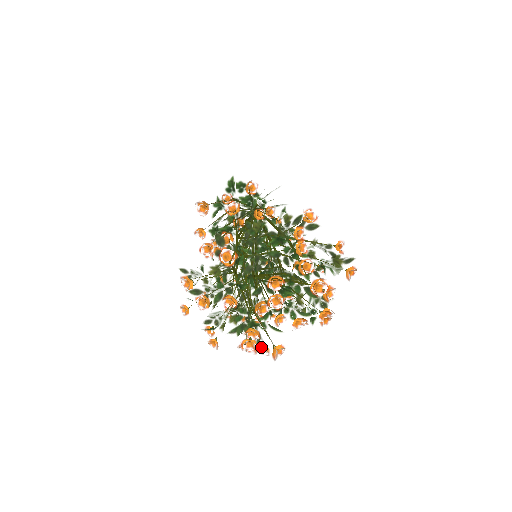
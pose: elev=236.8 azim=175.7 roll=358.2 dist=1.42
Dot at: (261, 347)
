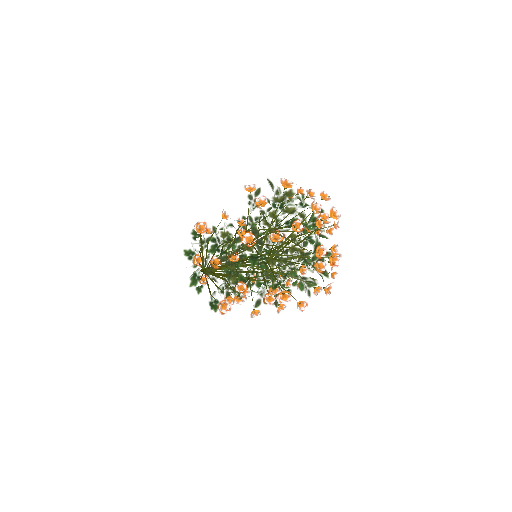
Dot at: (331, 259)
